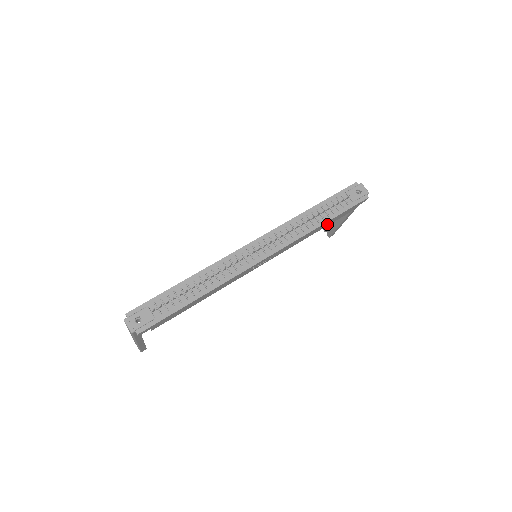
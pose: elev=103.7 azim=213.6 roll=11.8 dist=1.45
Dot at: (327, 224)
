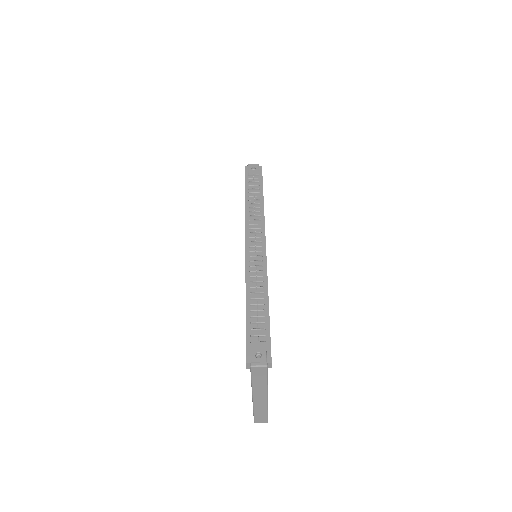
Dot at: occluded
